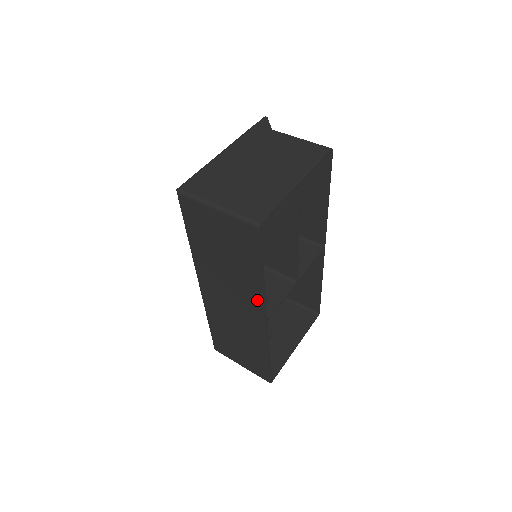
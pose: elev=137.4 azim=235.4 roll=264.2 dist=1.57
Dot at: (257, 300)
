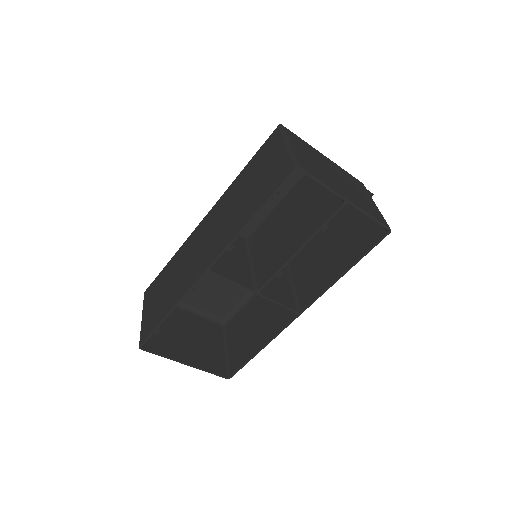
Dot at: (225, 242)
